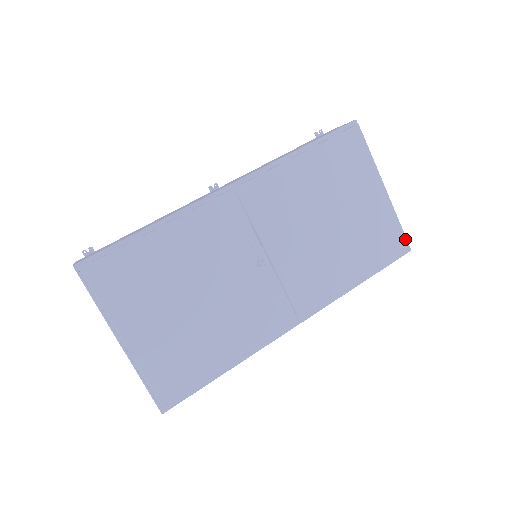
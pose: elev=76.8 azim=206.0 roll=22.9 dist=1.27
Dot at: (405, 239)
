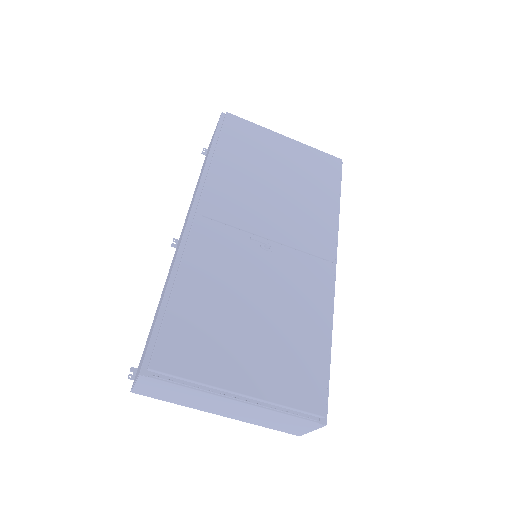
Dot at: (332, 156)
